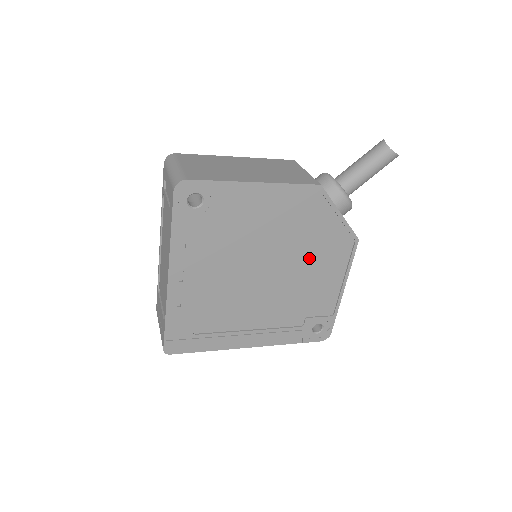
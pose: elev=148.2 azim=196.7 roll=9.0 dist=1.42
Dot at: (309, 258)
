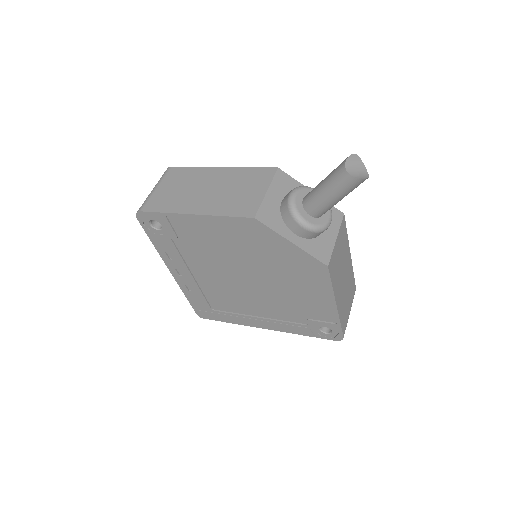
Dot at: (282, 274)
